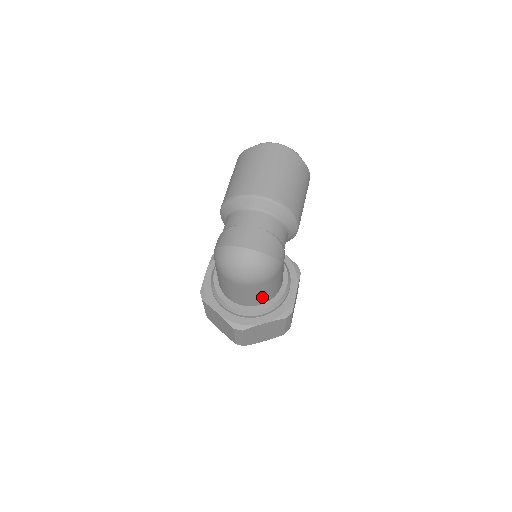
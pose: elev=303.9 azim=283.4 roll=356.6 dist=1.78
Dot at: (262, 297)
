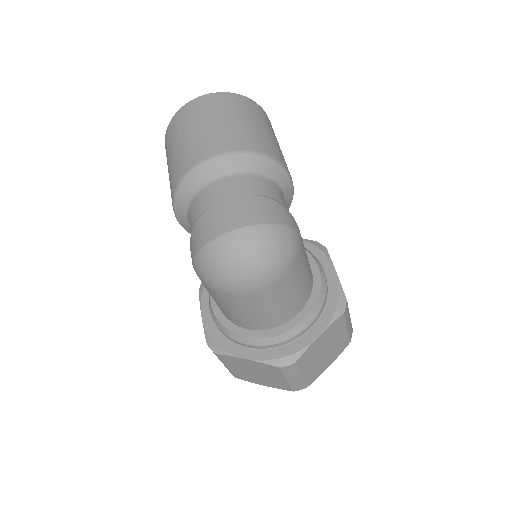
Dot at: (296, 299)
